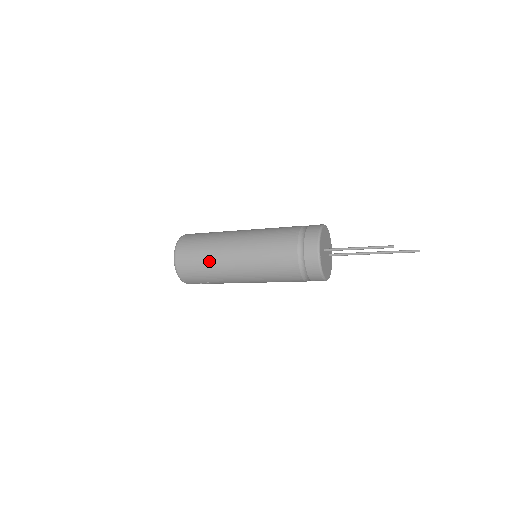
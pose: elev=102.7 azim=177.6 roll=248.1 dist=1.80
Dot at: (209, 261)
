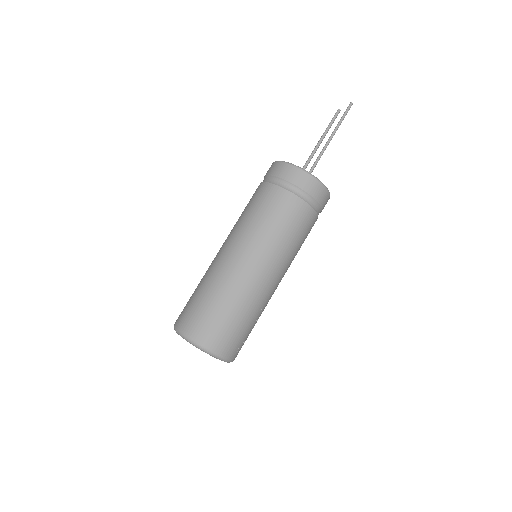
Dot at: (232, 300)
